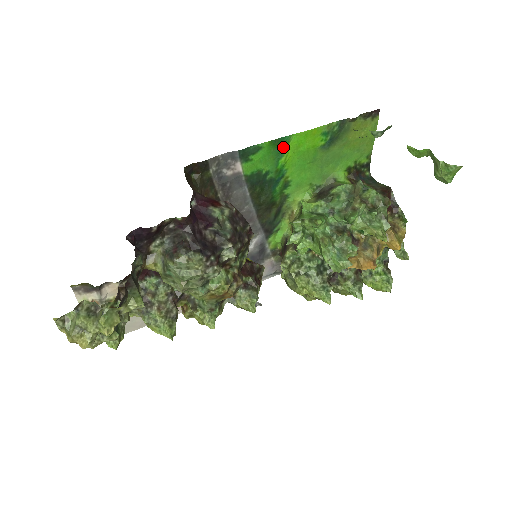
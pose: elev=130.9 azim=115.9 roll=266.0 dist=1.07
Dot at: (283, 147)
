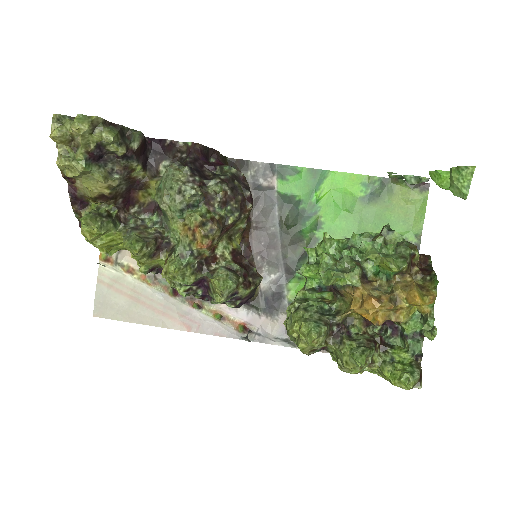
Dot at: (320, 180)
